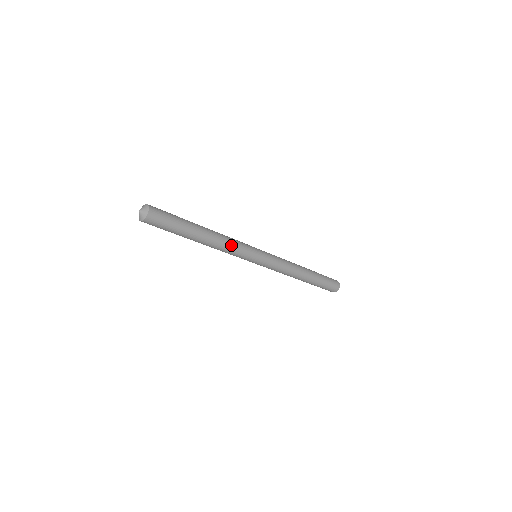
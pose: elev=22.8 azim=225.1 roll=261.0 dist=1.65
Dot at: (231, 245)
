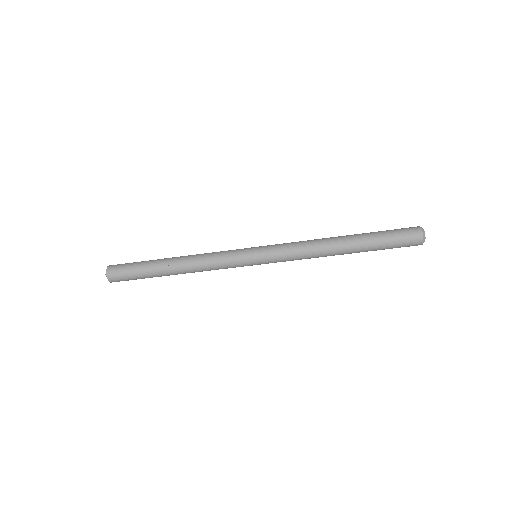
Dot at: (208, 264)
